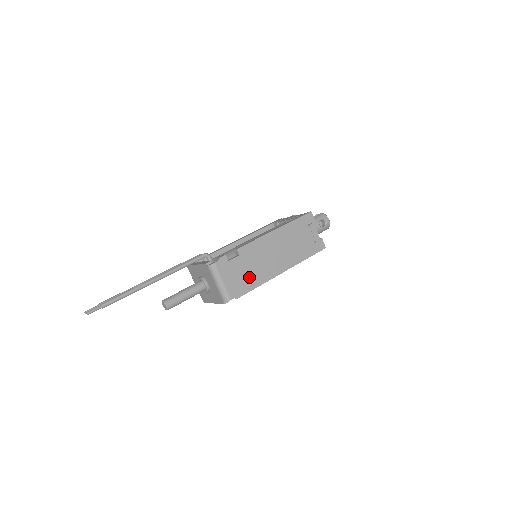
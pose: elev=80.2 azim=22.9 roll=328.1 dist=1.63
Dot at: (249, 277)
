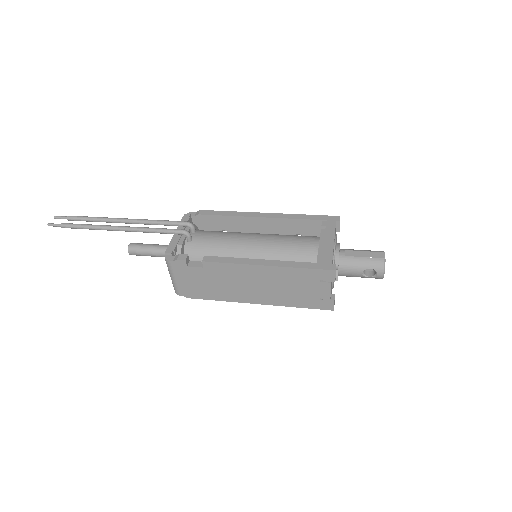
Dot at: (209, 289)
